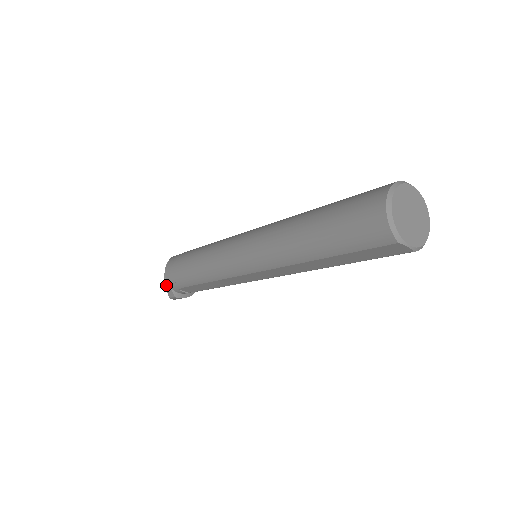
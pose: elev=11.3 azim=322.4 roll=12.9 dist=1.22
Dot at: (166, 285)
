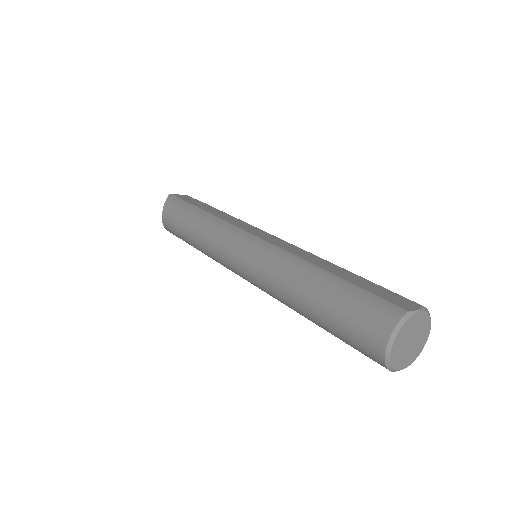
Dot at: (166, 229)
